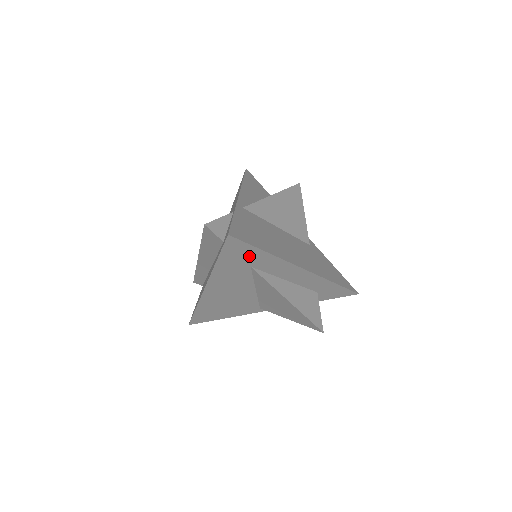
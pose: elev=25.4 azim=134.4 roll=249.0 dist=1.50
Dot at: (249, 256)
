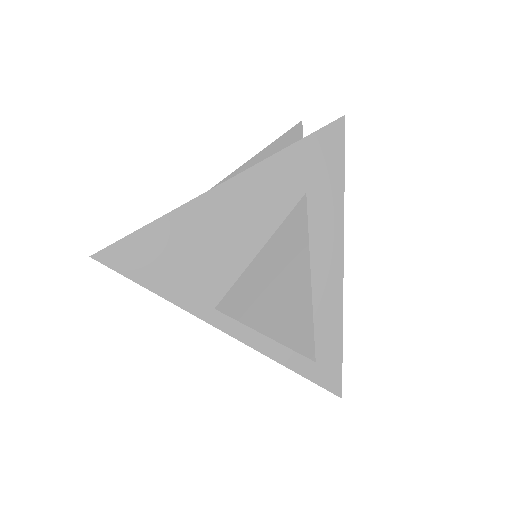
Dot at: (324, 171)
